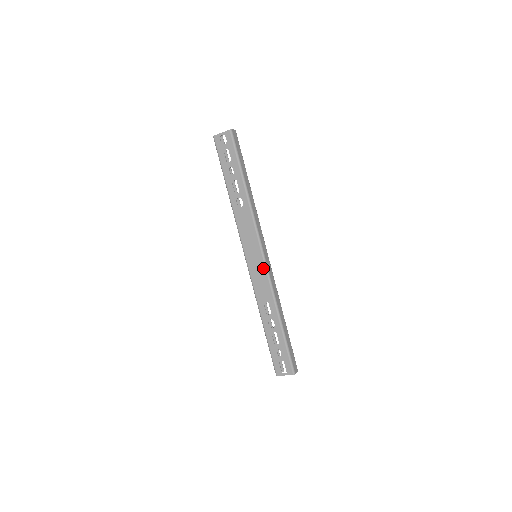
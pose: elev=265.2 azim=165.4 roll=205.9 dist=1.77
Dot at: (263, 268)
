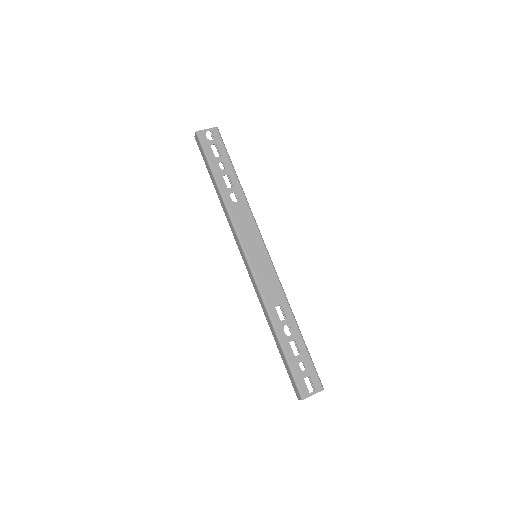
Dot at: (270, 266)
